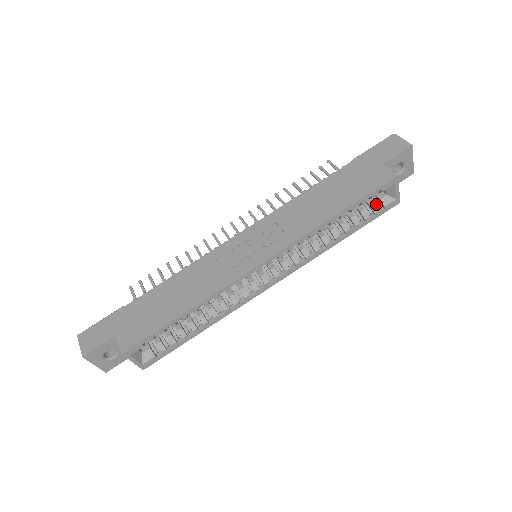
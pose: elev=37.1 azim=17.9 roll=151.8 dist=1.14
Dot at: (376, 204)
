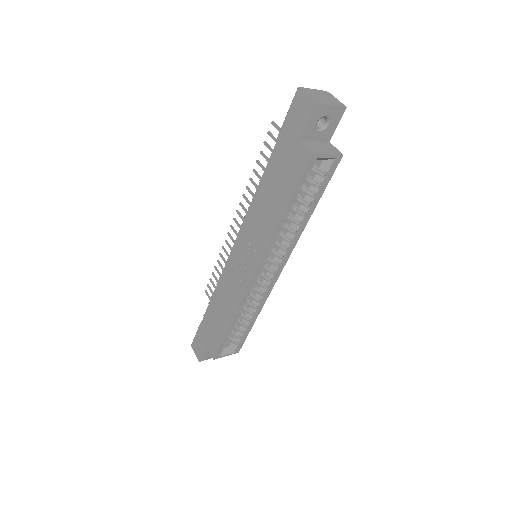
Dot at: (319, 172)
